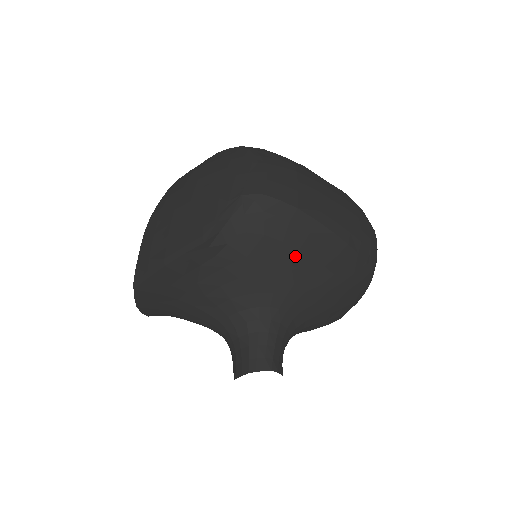
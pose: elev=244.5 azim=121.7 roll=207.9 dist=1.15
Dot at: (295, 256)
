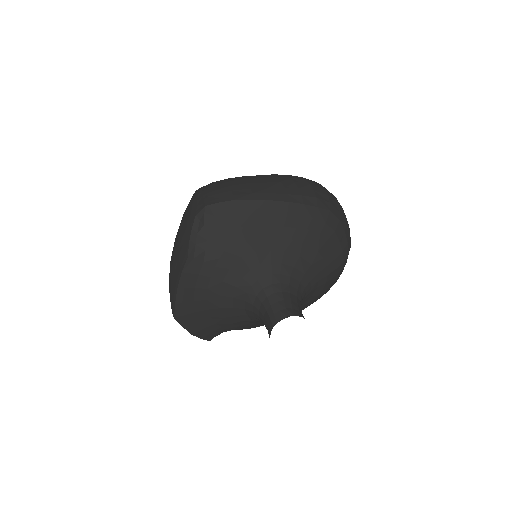
Dot at: (256, 231)
